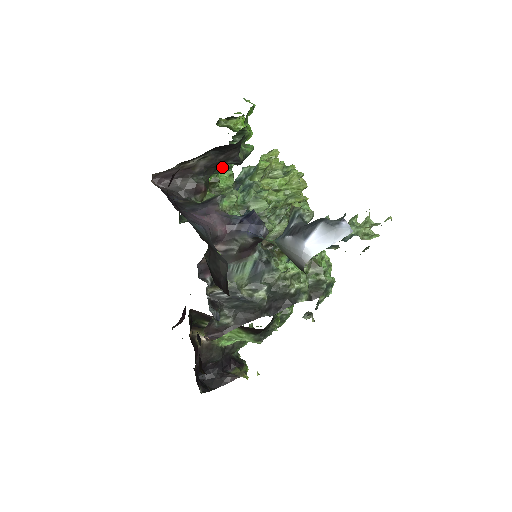
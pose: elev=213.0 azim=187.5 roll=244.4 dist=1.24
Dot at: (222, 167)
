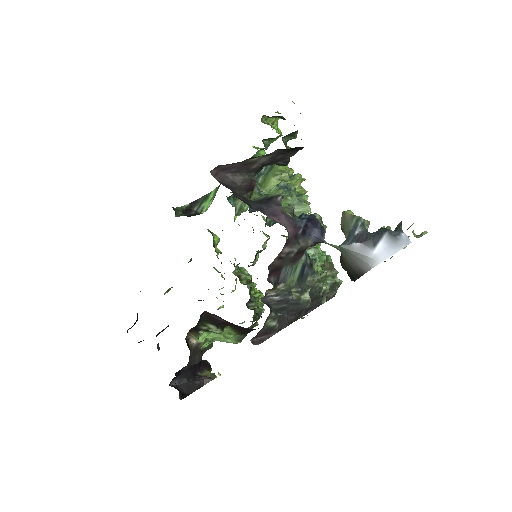
Dot at: occluded
